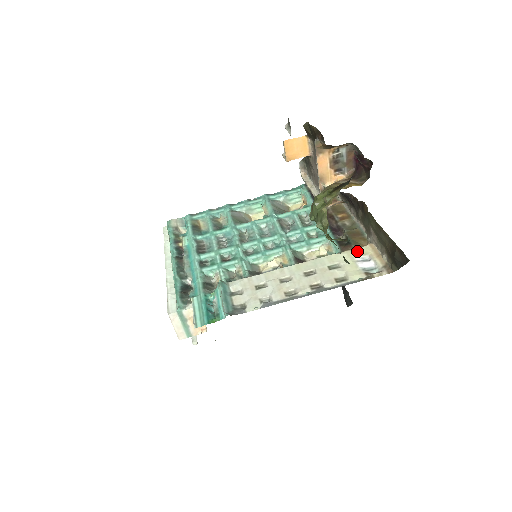
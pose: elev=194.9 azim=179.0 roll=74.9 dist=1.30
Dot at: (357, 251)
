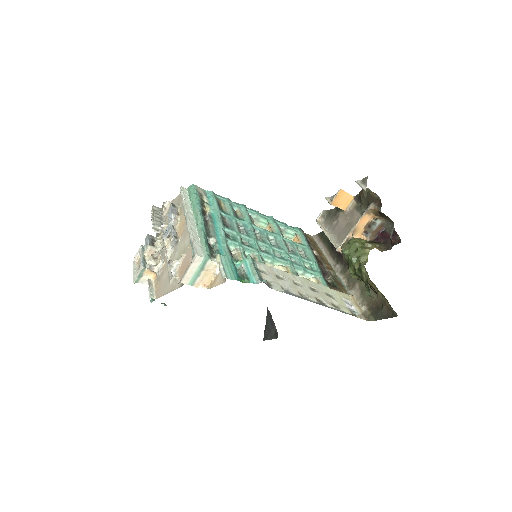
Dot at: (343, 294)
